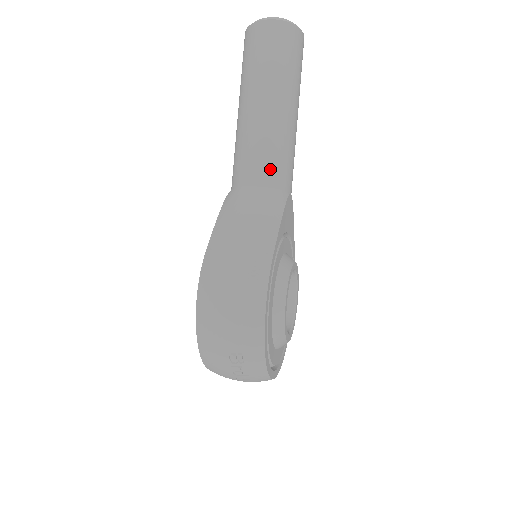
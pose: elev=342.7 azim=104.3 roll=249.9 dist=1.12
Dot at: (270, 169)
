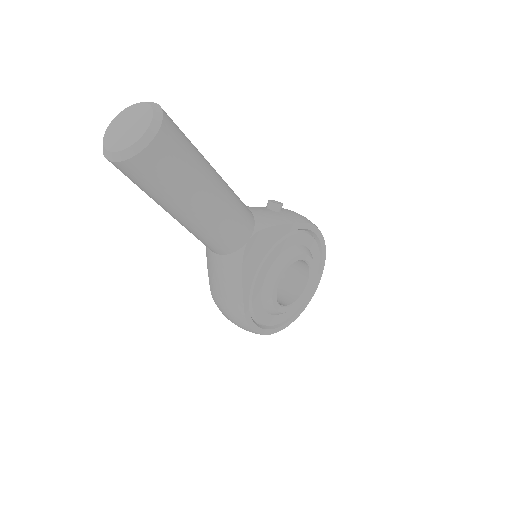
Dot at: (215, 247)
